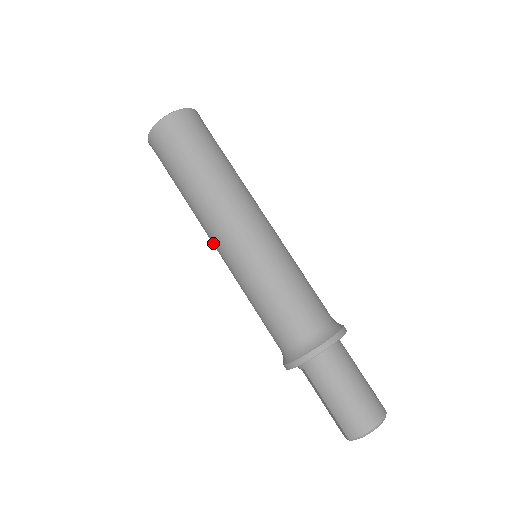
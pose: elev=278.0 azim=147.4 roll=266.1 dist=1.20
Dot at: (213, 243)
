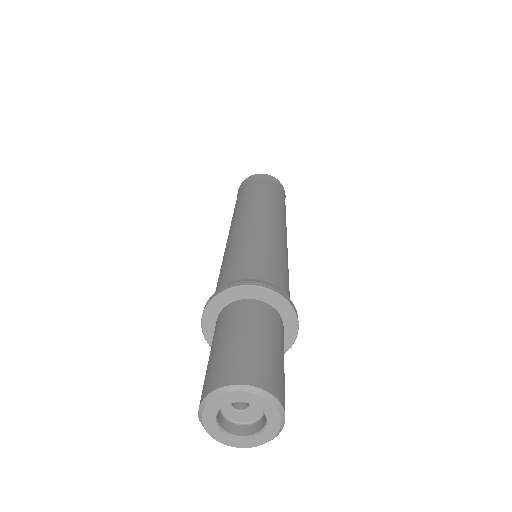
Dot at: occluded
